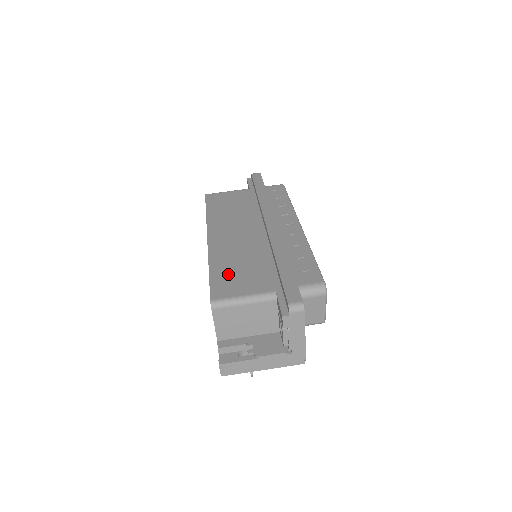
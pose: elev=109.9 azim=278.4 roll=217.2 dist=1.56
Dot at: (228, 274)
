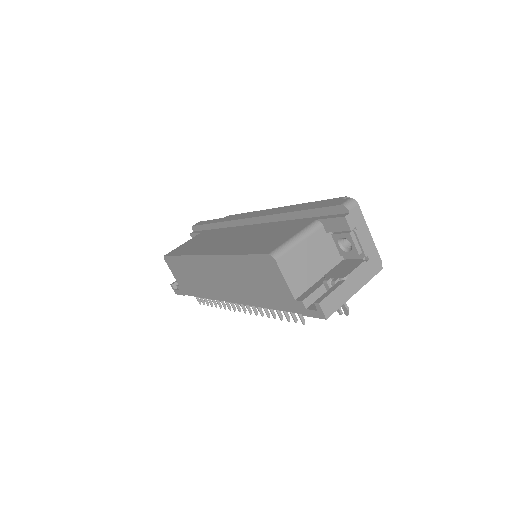
Dot at: (259, 244)
